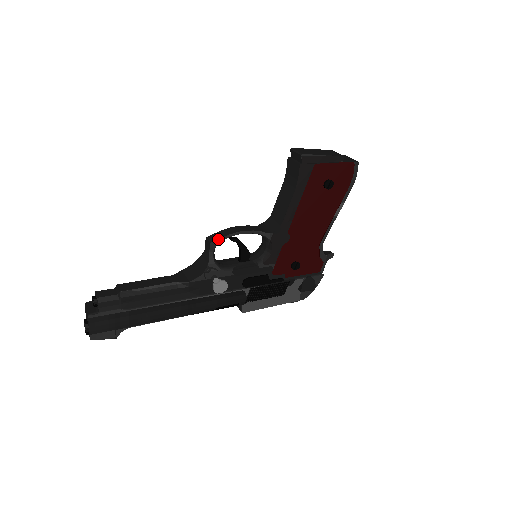
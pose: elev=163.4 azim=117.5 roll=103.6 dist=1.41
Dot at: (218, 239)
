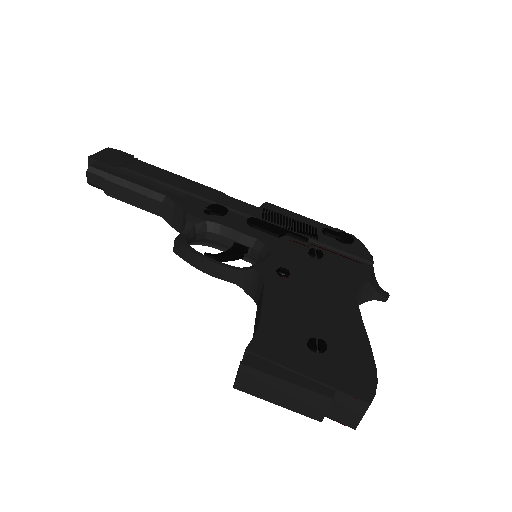
Dot at: (181, 257)
